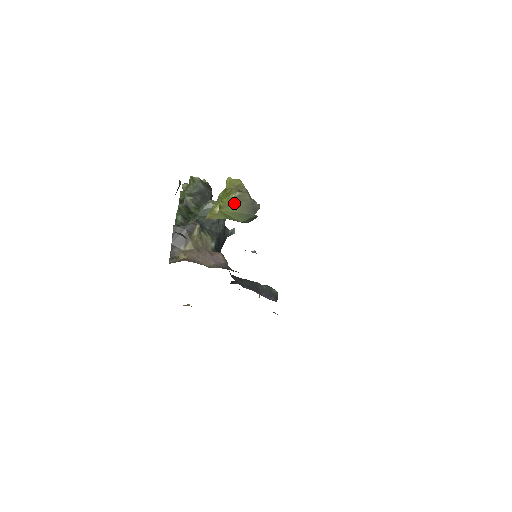
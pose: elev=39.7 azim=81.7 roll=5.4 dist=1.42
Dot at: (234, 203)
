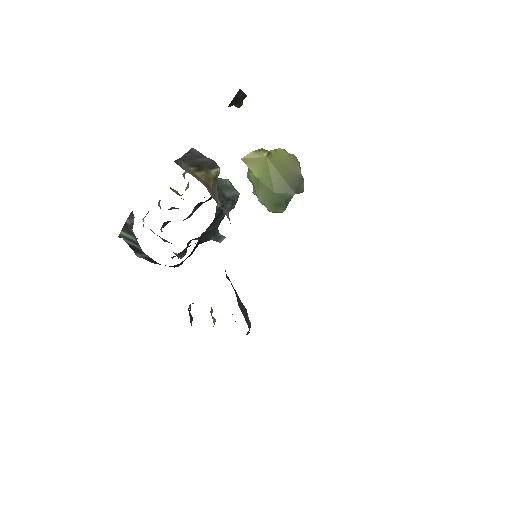
Dot at: (284, 162)
